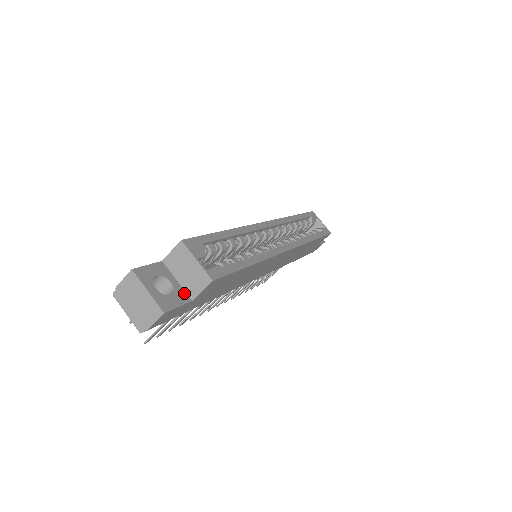
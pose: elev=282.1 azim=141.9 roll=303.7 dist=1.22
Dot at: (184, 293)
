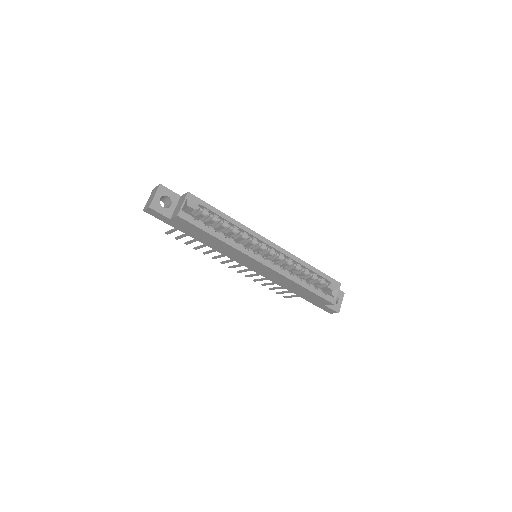
Dot at: (171, 214)
